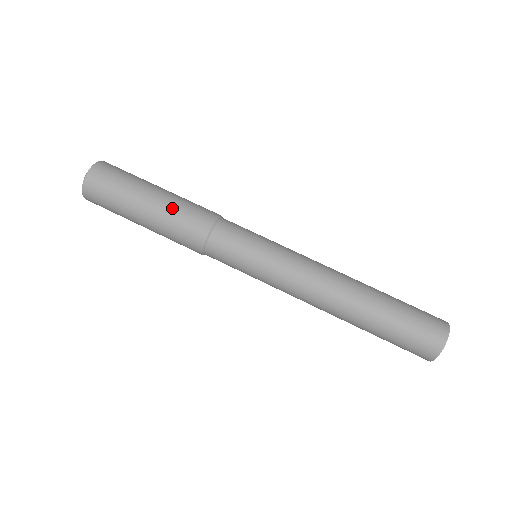
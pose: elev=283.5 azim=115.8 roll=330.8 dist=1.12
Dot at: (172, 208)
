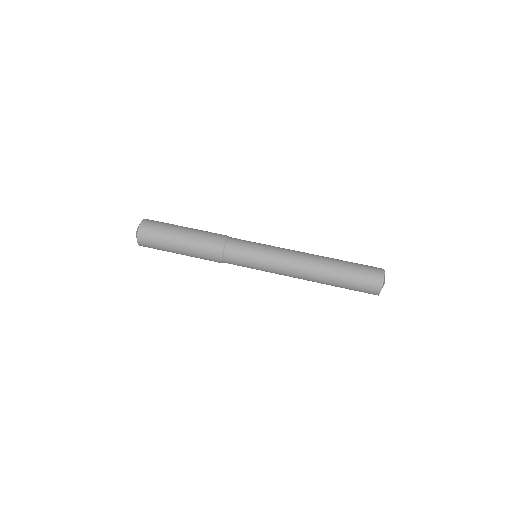
Dot at: (197, 239)
